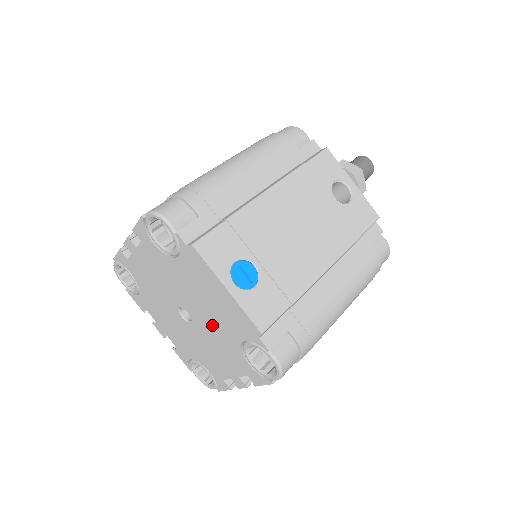
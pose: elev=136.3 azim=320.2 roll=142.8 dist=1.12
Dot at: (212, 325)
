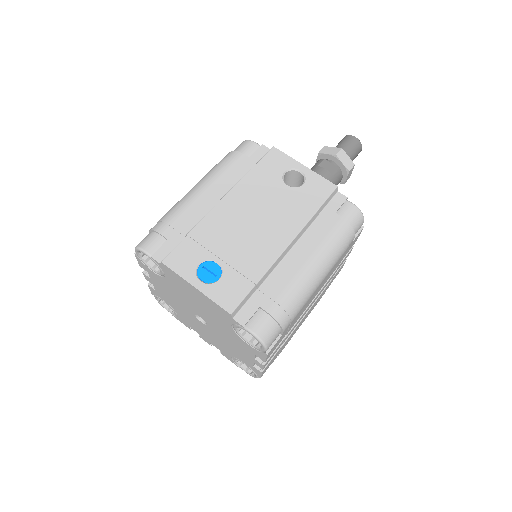
Dot at: (214, 321)
